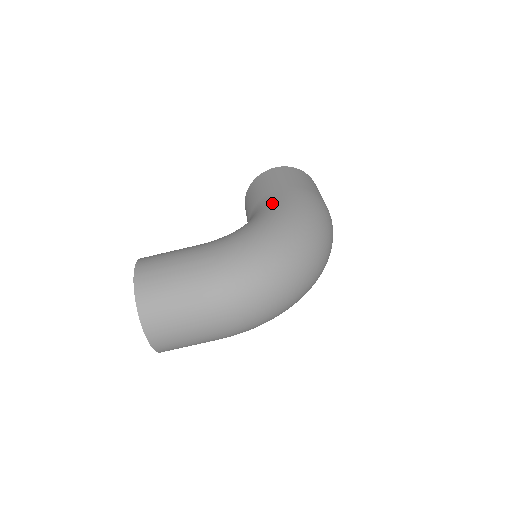
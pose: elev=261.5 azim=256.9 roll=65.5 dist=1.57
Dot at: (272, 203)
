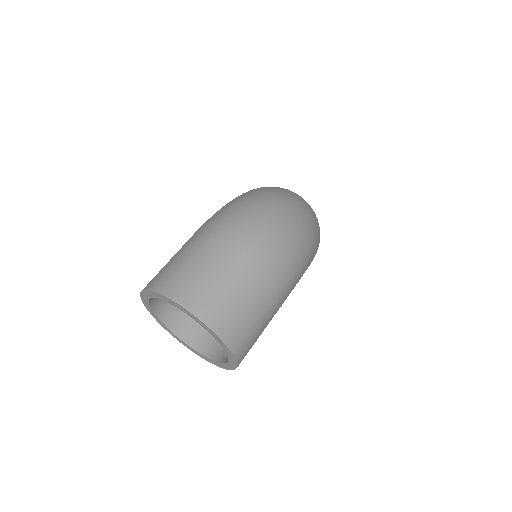
Dot at: occluded
